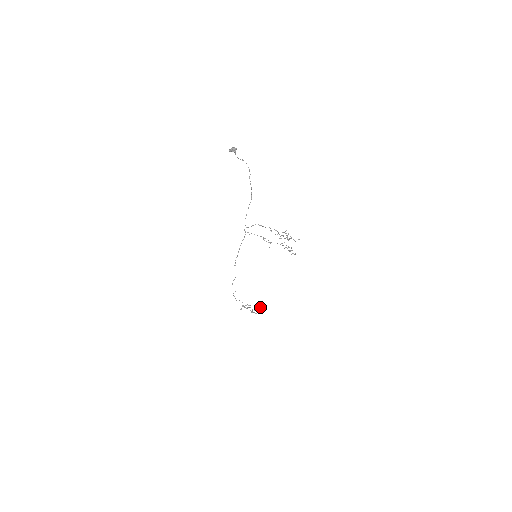
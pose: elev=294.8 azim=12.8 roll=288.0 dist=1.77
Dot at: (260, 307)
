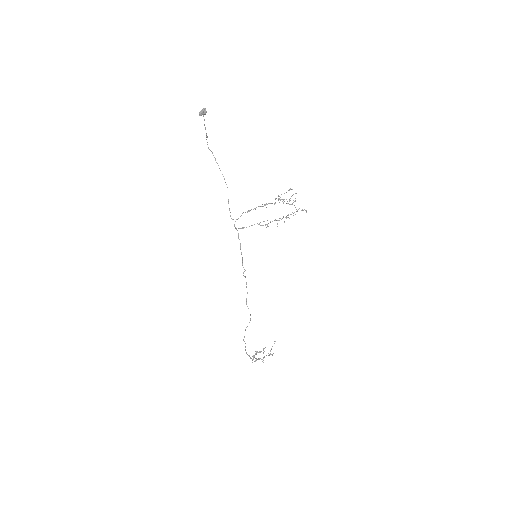
Dot at: (274, 341)
